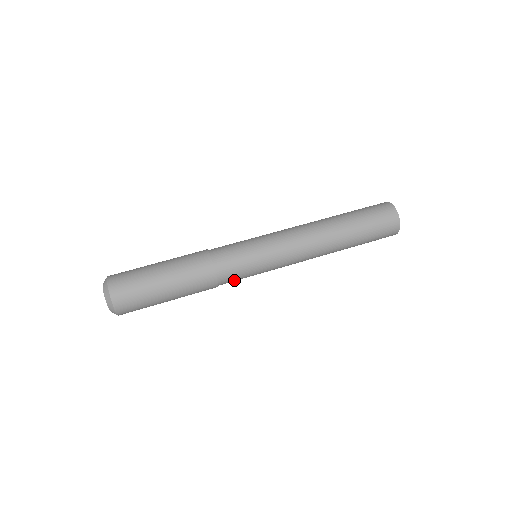
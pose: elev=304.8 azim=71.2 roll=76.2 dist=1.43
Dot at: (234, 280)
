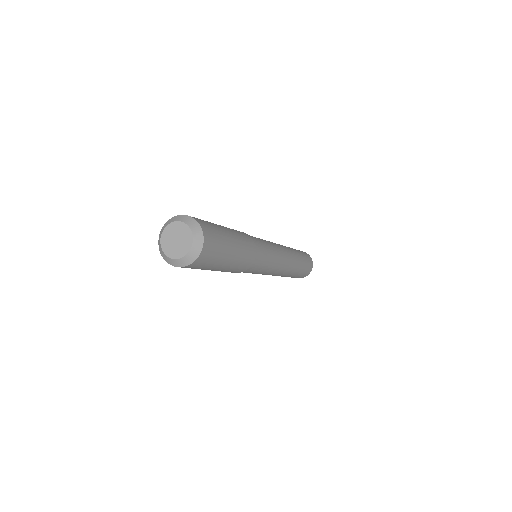
Dot at: (259, 244)
